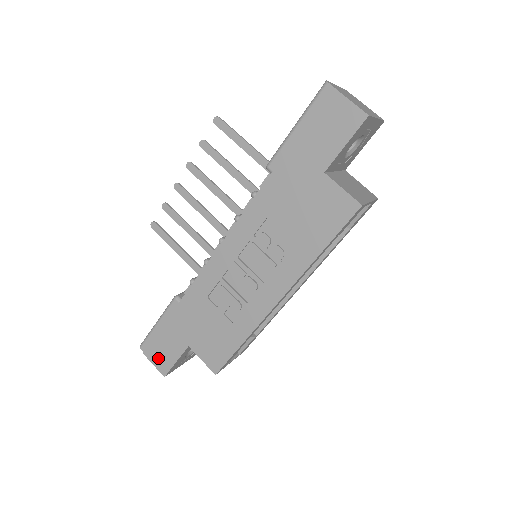
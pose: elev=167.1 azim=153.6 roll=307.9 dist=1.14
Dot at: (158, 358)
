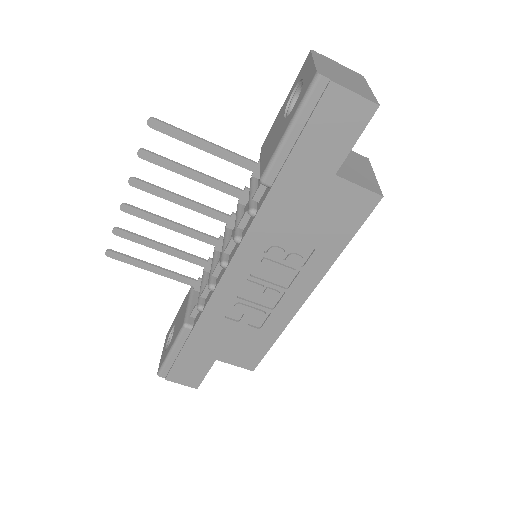
Dot at: (184, 378)
